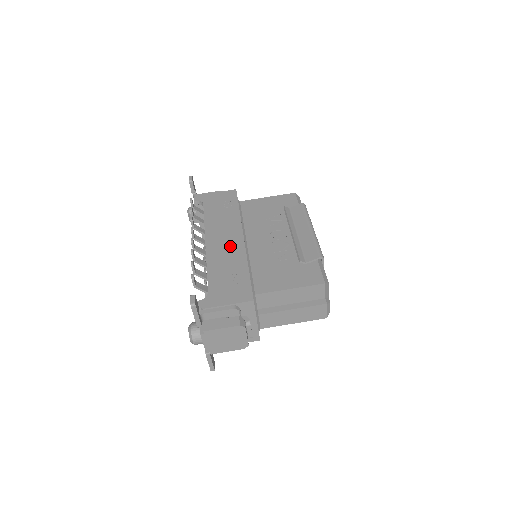
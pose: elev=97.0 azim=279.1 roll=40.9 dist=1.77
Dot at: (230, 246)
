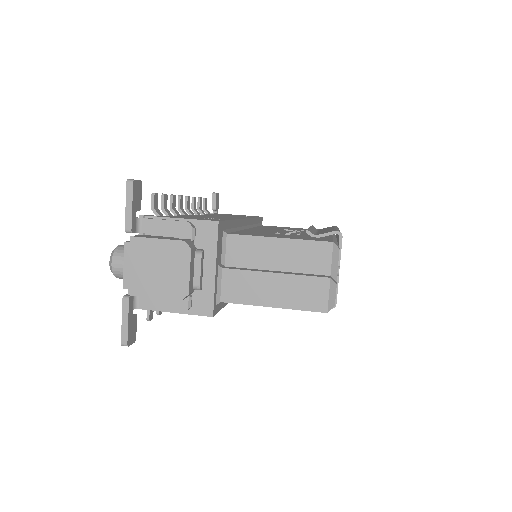
Dot at: occluded
